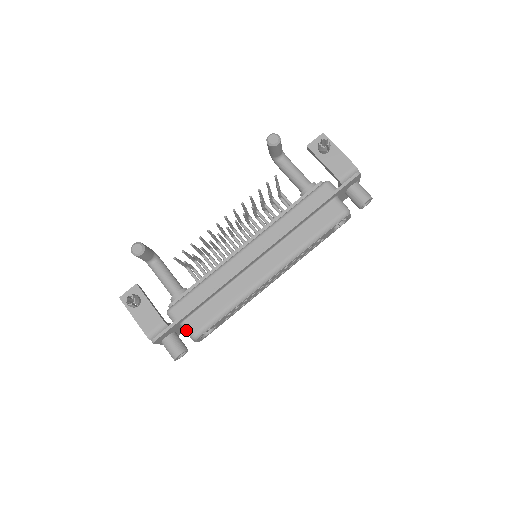
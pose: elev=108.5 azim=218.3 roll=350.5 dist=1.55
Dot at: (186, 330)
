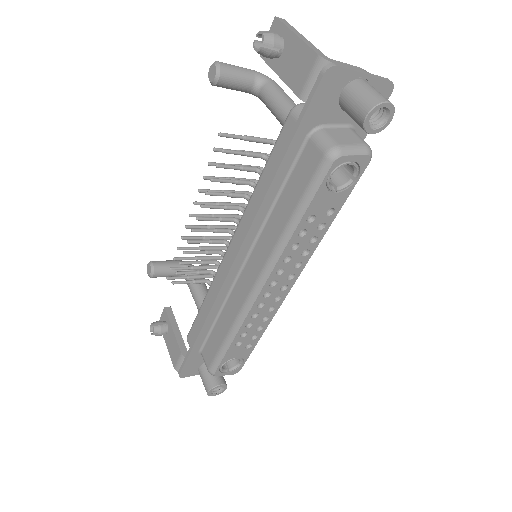
Dot at: (205, 363)
